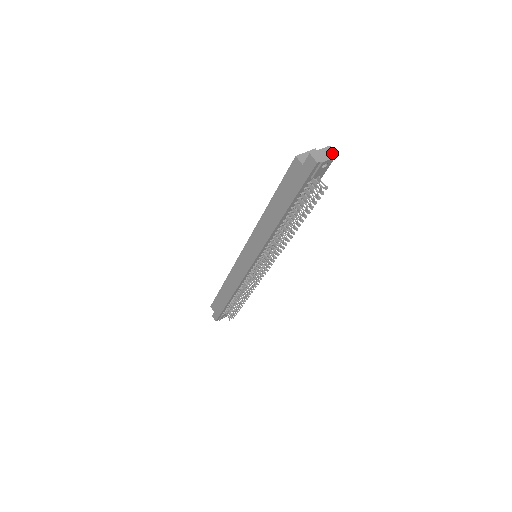
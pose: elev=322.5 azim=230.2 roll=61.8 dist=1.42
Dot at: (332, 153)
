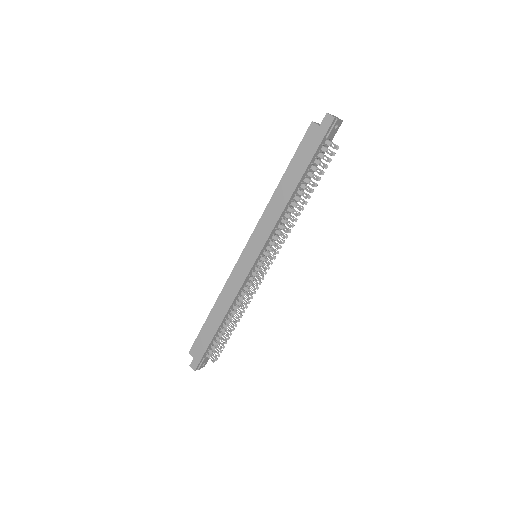
Dot at: occluded
